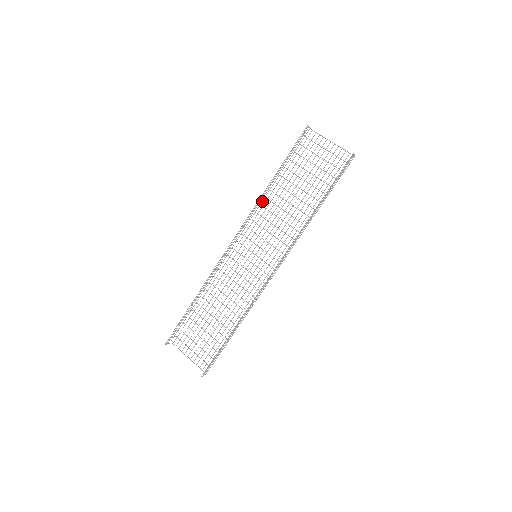
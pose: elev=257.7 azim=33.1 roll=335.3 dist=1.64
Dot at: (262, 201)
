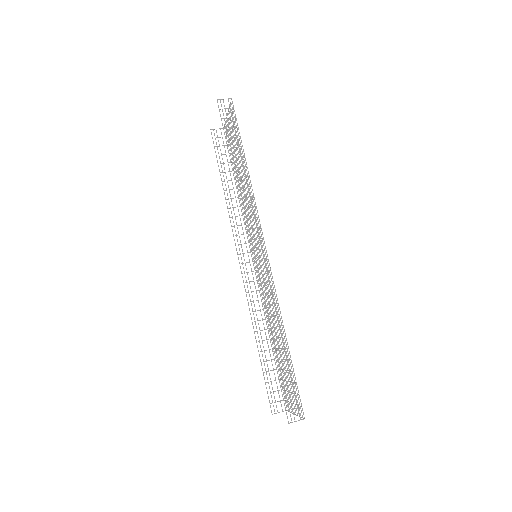
Dot at: occluded
